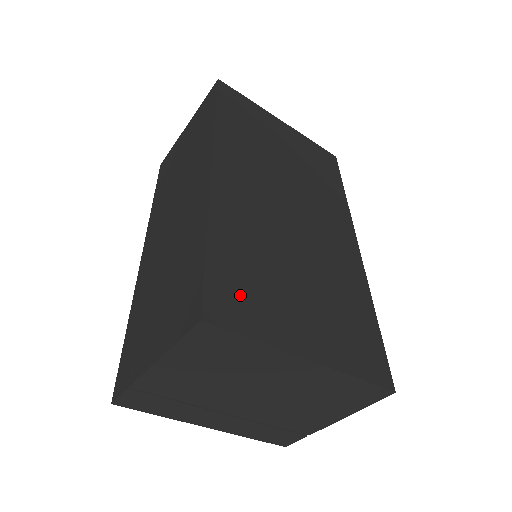
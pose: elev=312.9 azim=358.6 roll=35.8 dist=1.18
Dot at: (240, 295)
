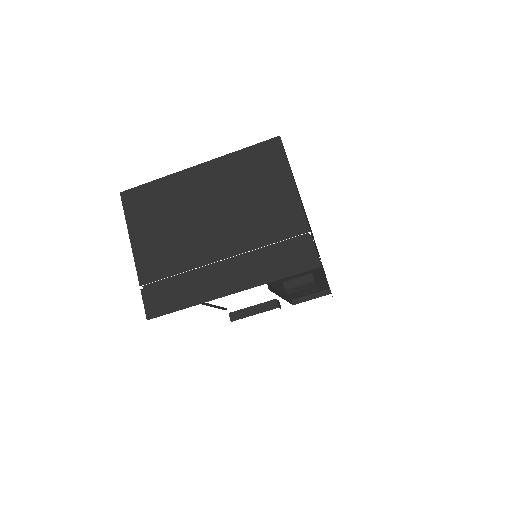
Dot at: occluded
